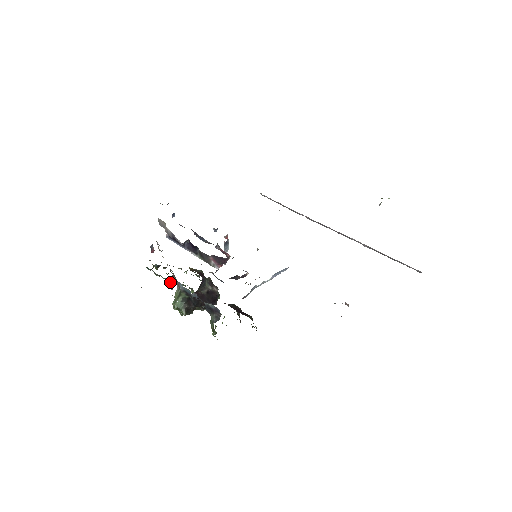
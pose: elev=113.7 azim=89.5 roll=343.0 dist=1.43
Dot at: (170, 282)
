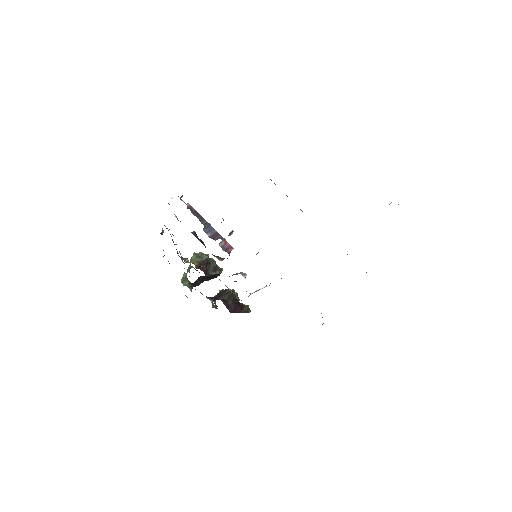
Dot at: occluded
